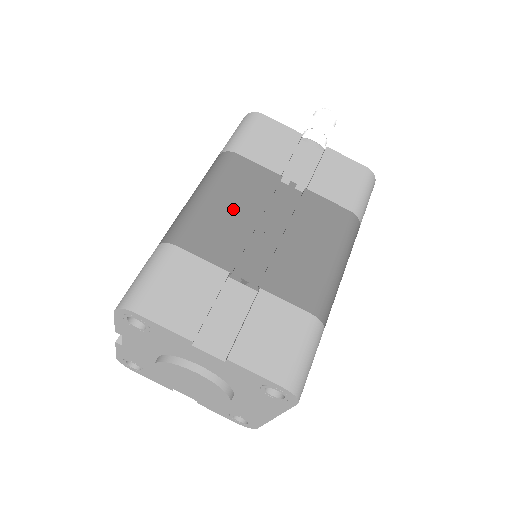
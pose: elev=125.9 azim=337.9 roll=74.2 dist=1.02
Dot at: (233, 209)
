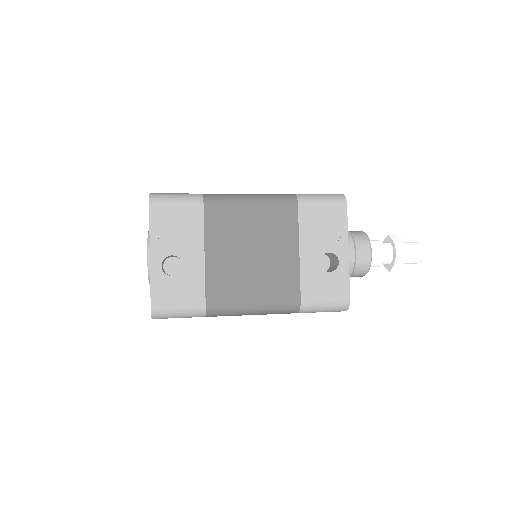
Dot at: occluded
